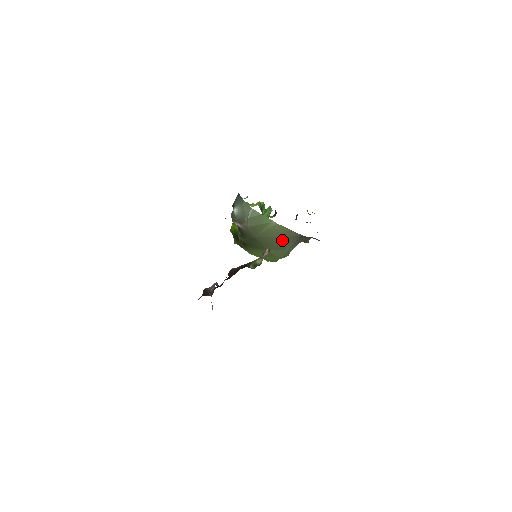
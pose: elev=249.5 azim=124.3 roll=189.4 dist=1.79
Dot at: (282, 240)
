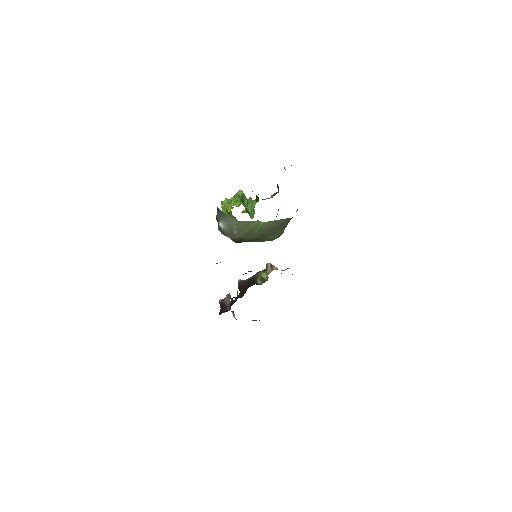
Dot at: (274, 229)
